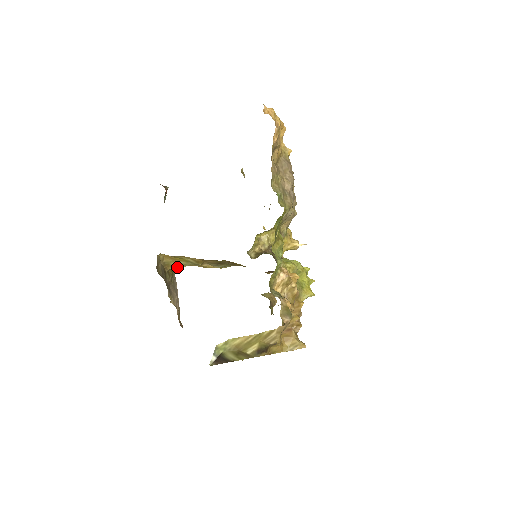
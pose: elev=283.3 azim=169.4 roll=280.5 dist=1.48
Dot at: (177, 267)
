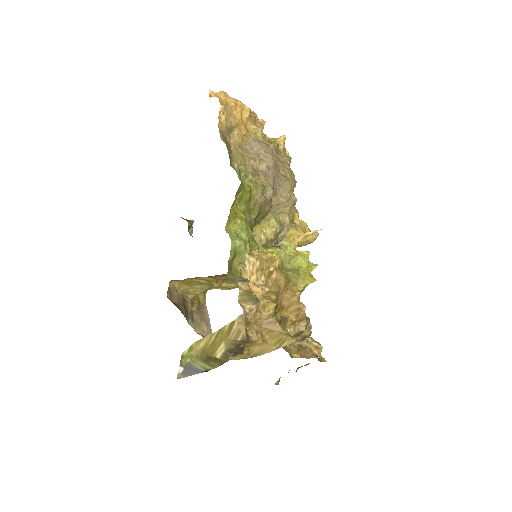
Dot at: (198, 293)
